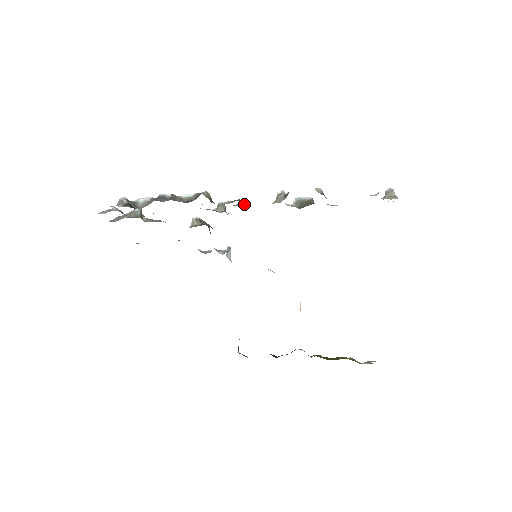
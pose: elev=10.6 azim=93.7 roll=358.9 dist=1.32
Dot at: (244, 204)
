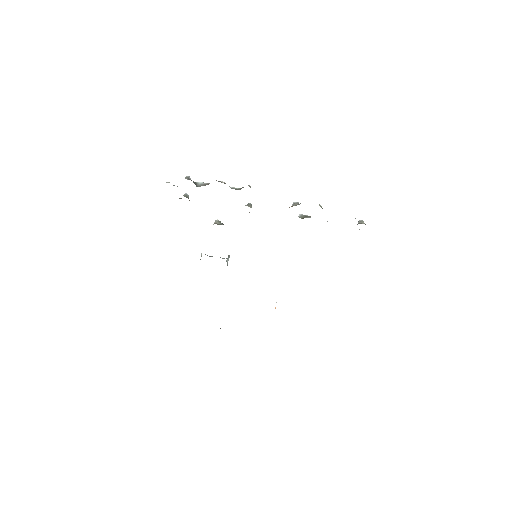
Dot at: occluded
